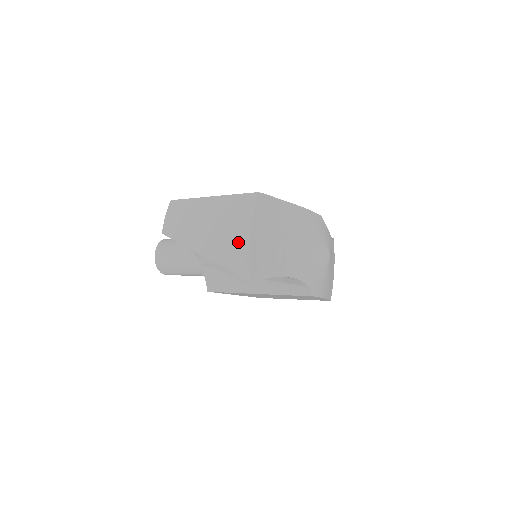
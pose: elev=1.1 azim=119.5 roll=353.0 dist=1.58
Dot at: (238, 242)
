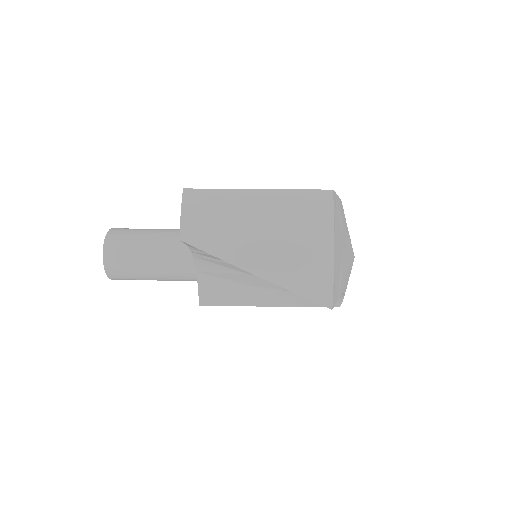
Dot at: (314, 258)
